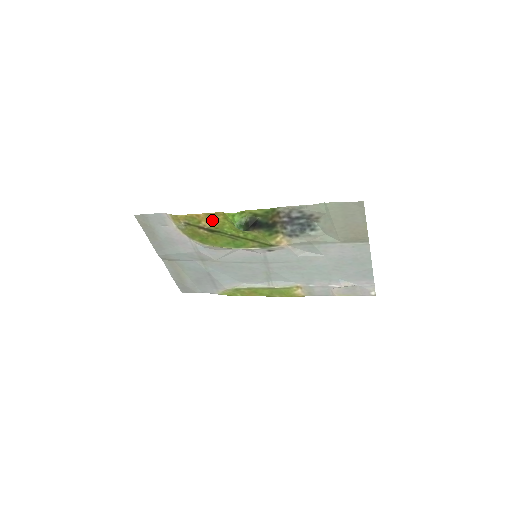
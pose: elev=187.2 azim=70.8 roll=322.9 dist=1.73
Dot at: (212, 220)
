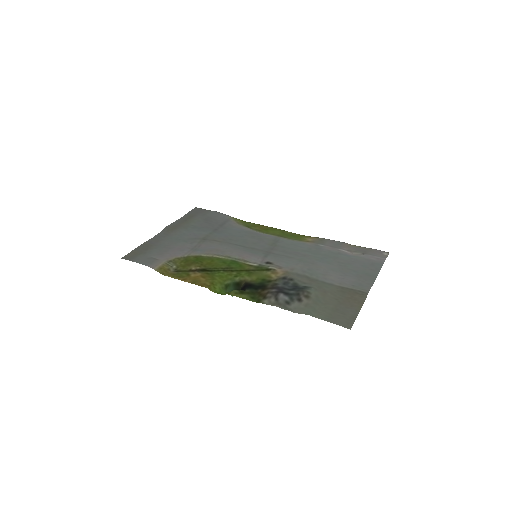
Dot at: (200, 279)
